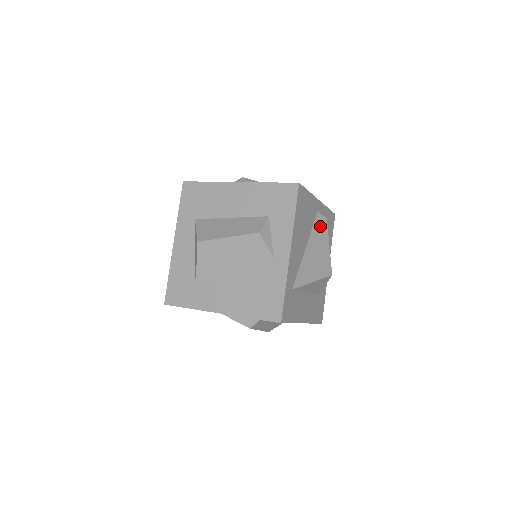
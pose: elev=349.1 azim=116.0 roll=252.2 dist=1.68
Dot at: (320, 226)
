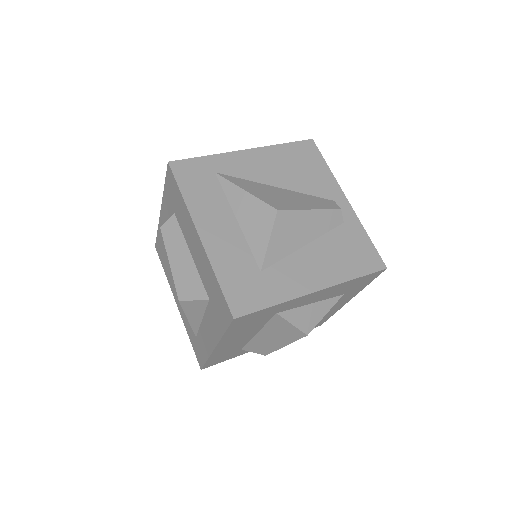
Dot at: (322, 202)
